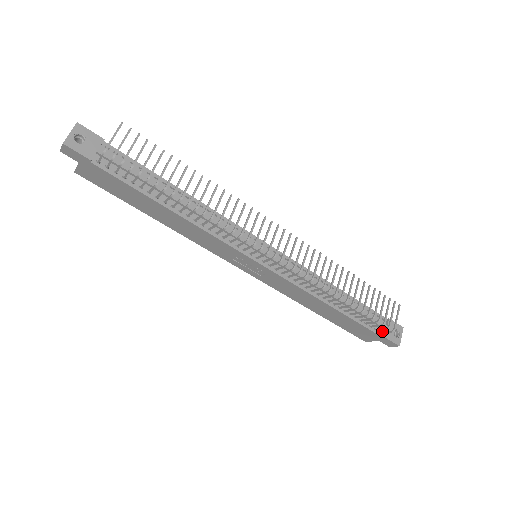
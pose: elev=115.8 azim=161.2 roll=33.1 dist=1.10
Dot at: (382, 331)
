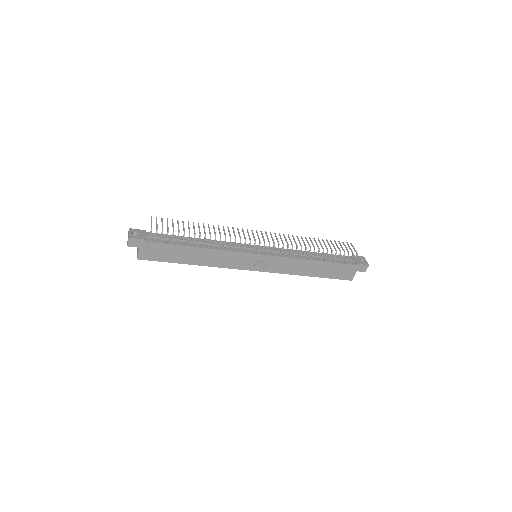
Dot at: (353, 261)
